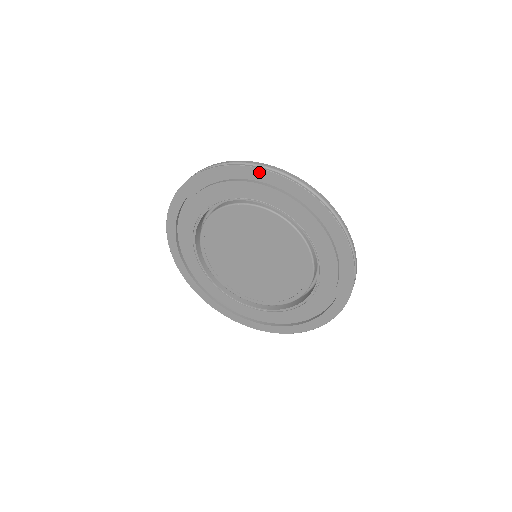
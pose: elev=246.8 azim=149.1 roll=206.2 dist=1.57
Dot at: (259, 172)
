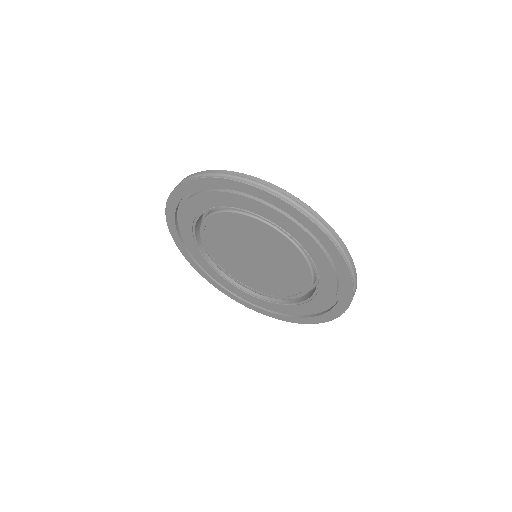
Dot at: (186, 186)
